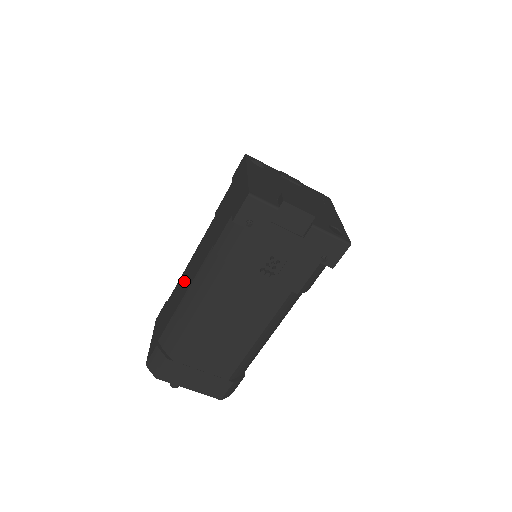
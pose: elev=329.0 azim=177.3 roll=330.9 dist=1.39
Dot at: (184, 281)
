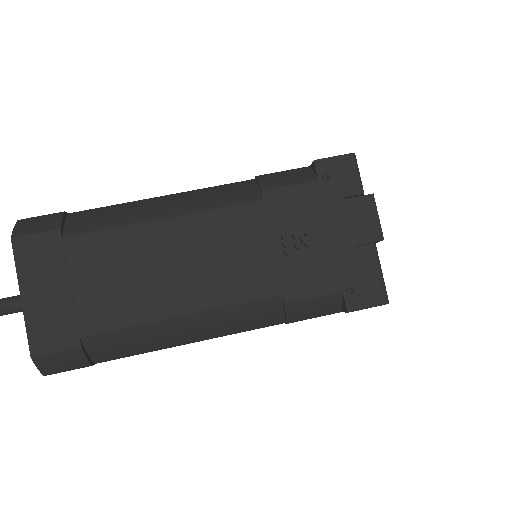
Dot at: occluded
